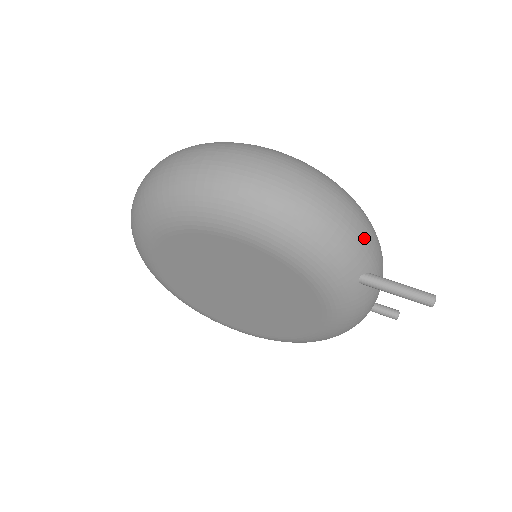
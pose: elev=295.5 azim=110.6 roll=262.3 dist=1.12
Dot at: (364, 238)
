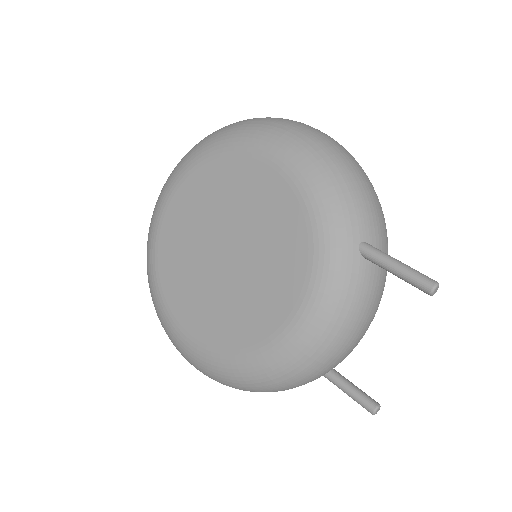
Dot at: (378, 214)
